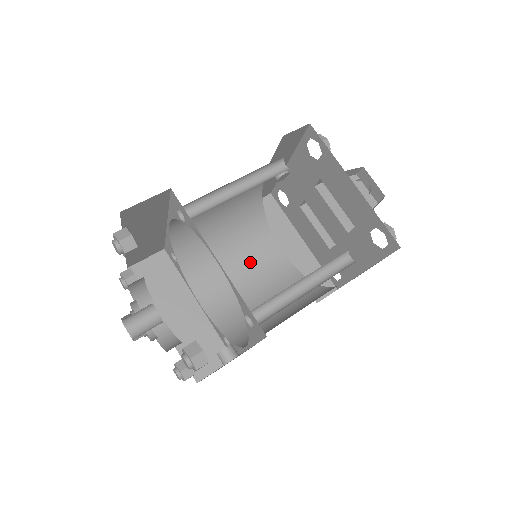
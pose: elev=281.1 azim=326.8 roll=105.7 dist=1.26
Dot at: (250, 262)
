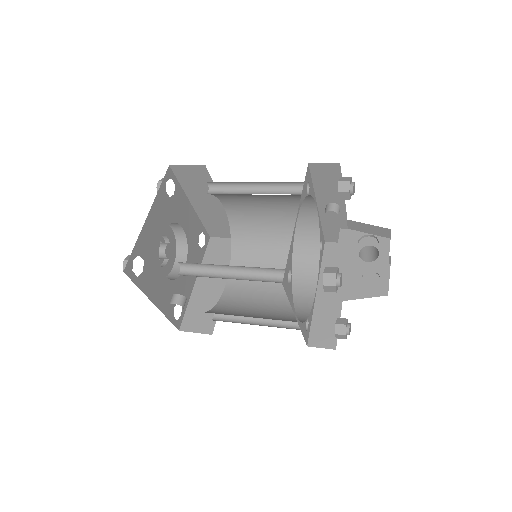
Dot at: occluded
